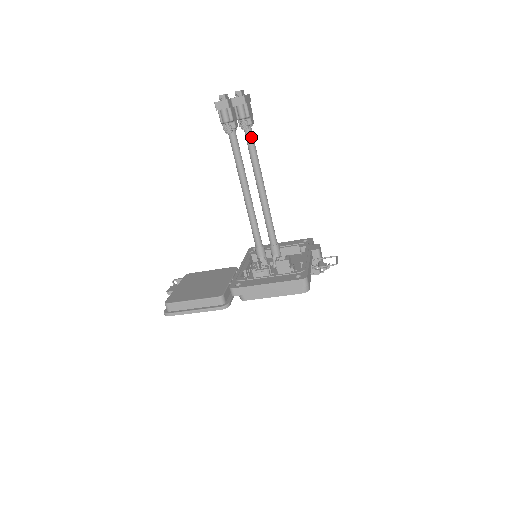
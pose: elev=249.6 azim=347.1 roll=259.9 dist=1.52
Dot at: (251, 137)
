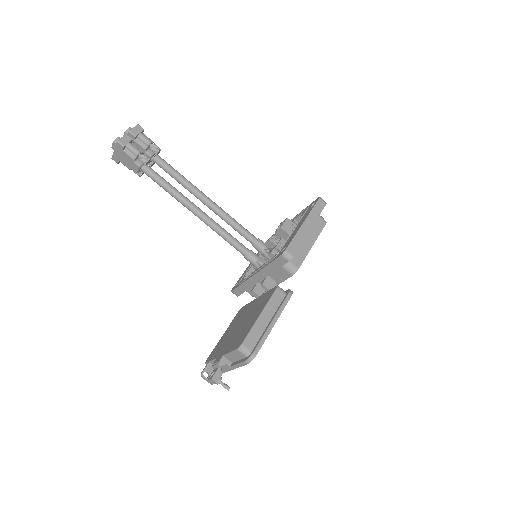
Dot at: (165, 162)
